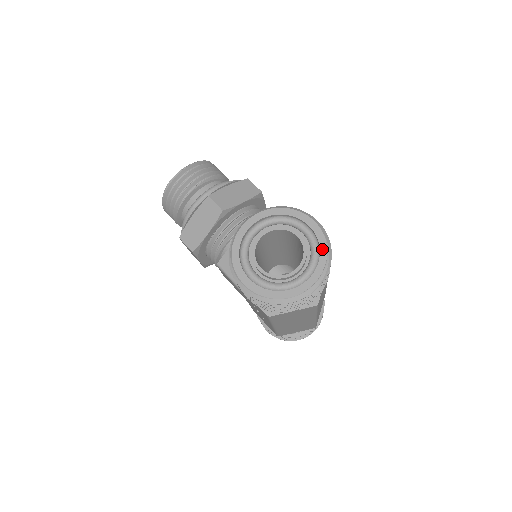
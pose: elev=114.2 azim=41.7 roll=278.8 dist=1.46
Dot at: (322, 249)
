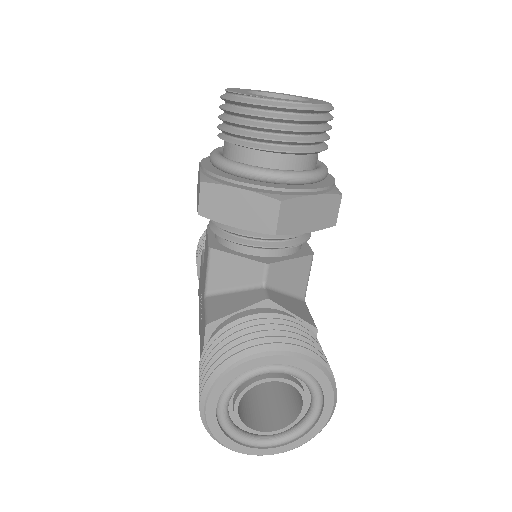
Dot at: (307, 436)
